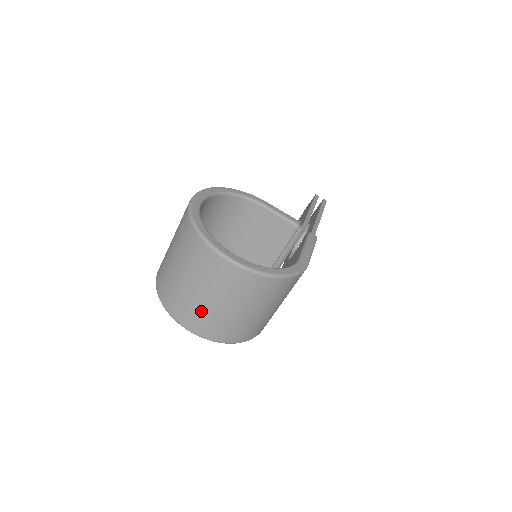
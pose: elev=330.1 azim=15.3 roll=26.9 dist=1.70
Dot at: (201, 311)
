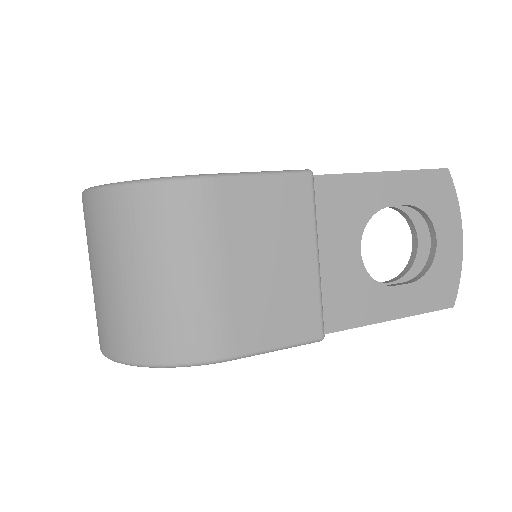
Dot at: occluded
